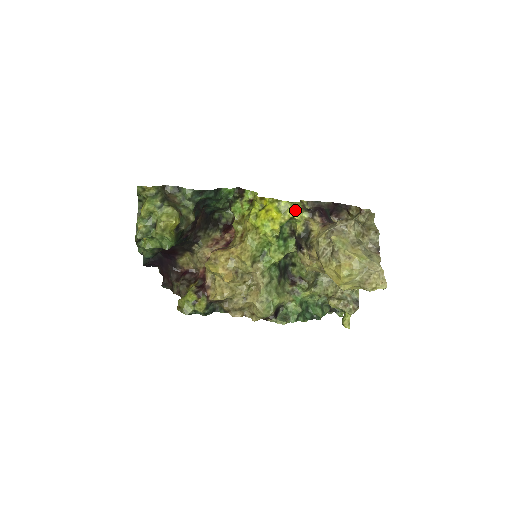
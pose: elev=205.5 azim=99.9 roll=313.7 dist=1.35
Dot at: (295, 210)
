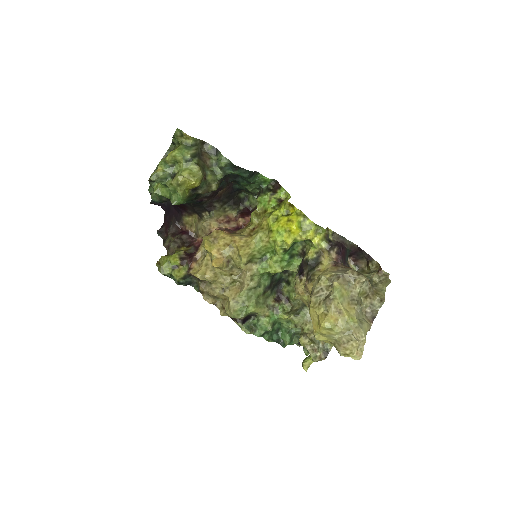
Dot at: (316, 234)
